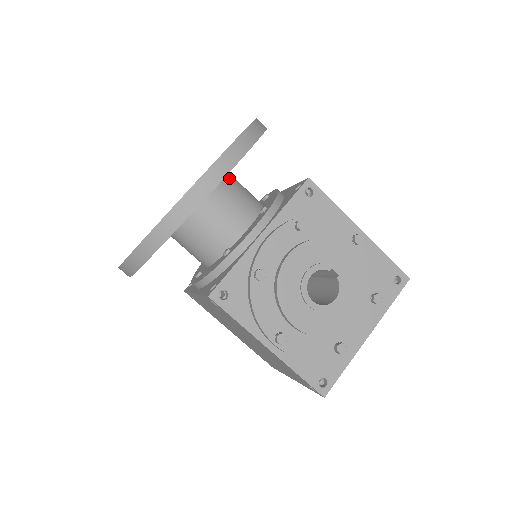
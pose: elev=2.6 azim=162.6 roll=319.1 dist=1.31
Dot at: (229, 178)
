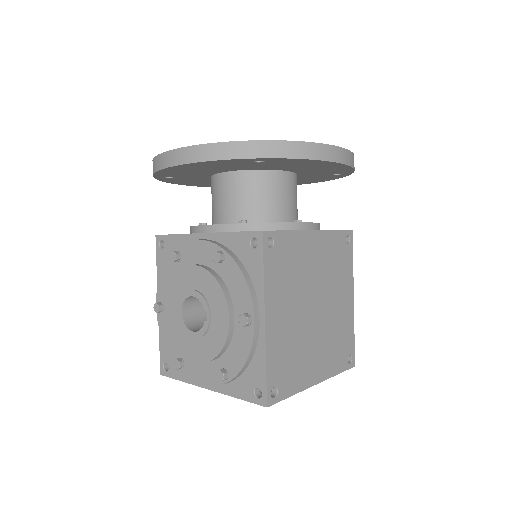
Dot at: (258, 175)
